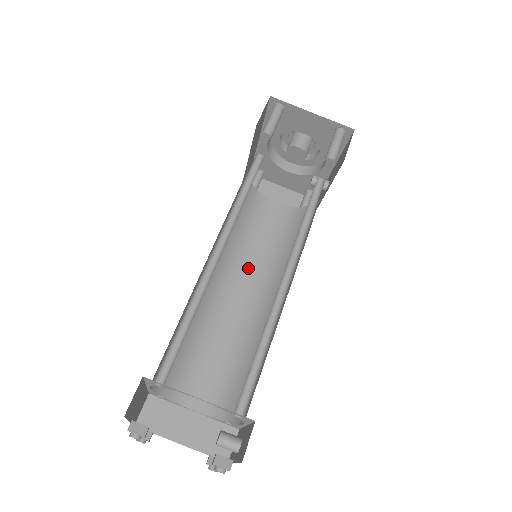
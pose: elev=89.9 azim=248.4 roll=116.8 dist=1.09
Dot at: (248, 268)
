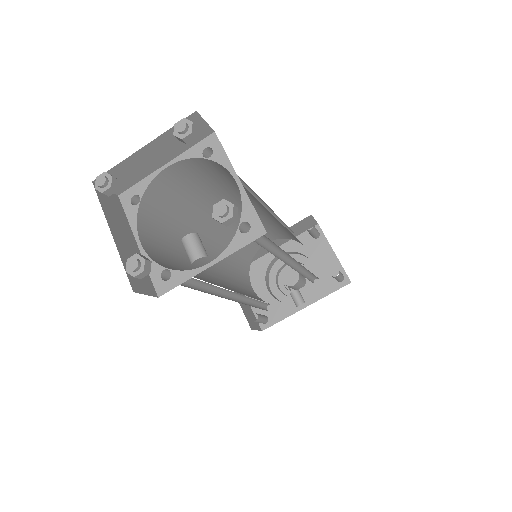
Dot at: (223, 274)
